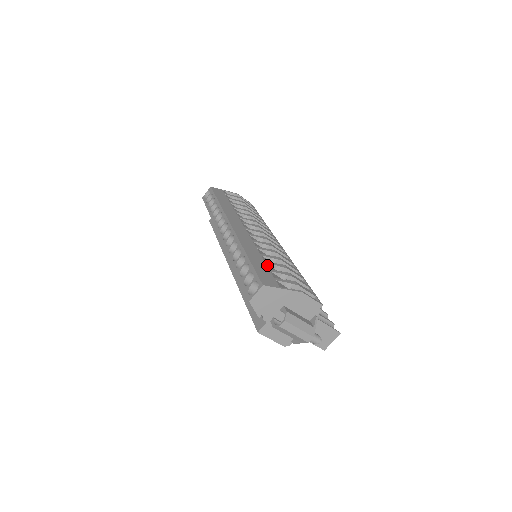
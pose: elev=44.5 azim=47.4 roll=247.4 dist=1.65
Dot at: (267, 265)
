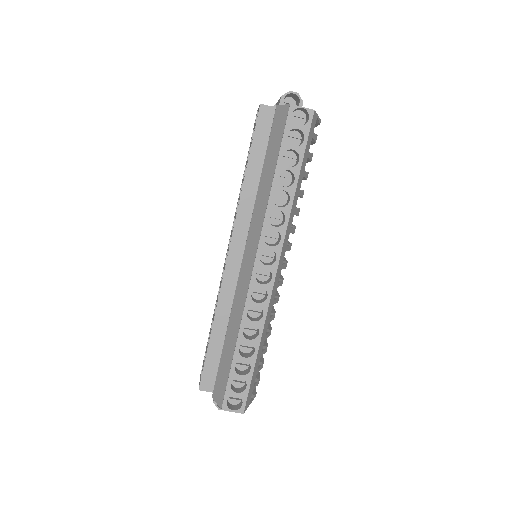
Dot at: occluded
